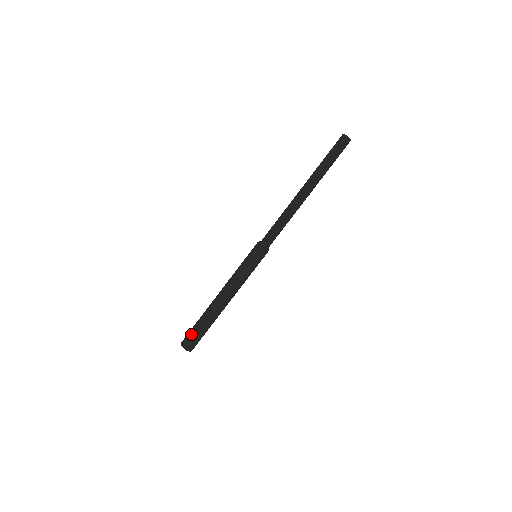
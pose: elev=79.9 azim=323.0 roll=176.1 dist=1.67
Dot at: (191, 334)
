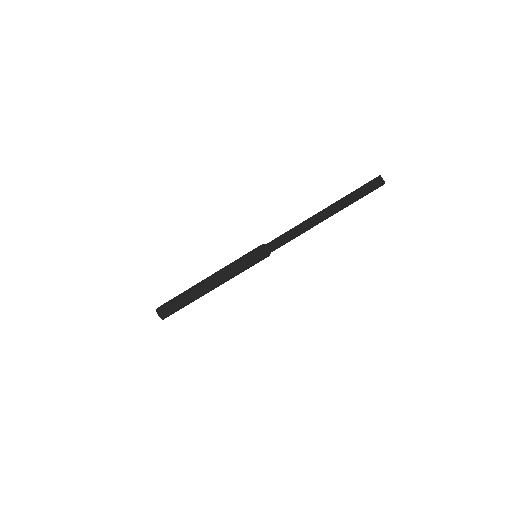
Dot at: (169, 300)
